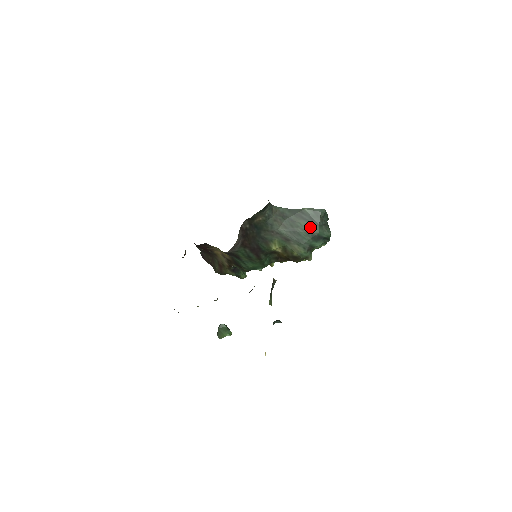
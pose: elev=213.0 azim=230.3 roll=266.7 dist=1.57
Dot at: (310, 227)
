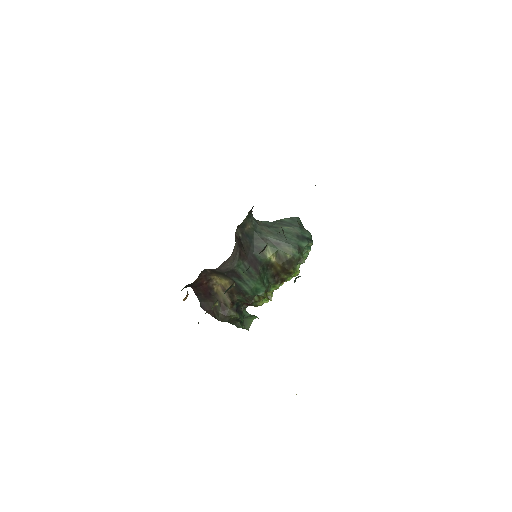
Dot at: (292, 230)
